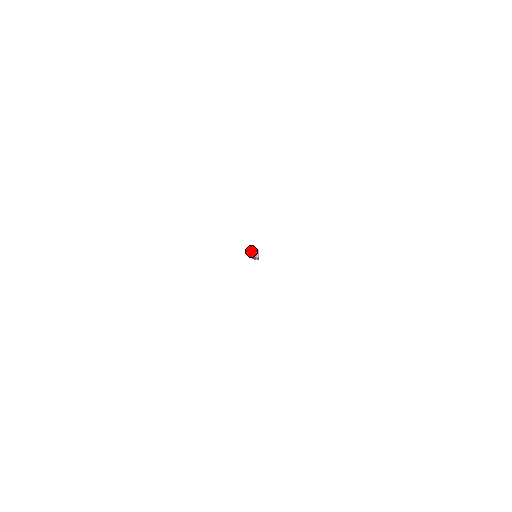
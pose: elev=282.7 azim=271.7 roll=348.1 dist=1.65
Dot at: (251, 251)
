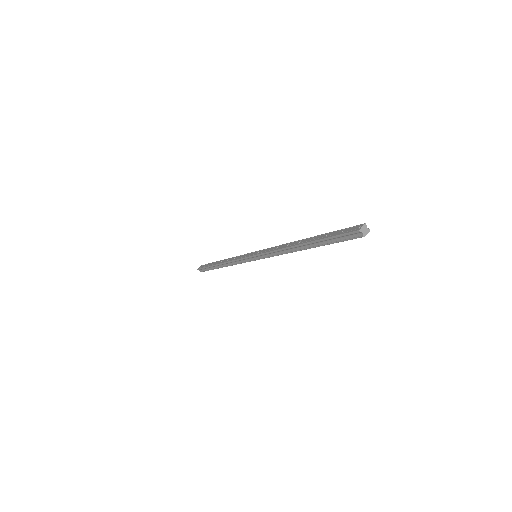
Dot at: (363, 225)
